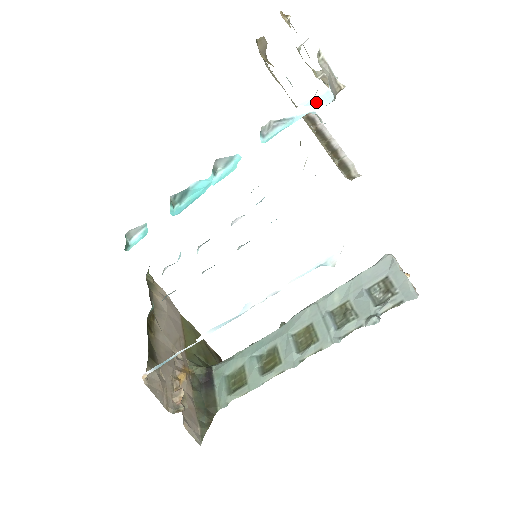
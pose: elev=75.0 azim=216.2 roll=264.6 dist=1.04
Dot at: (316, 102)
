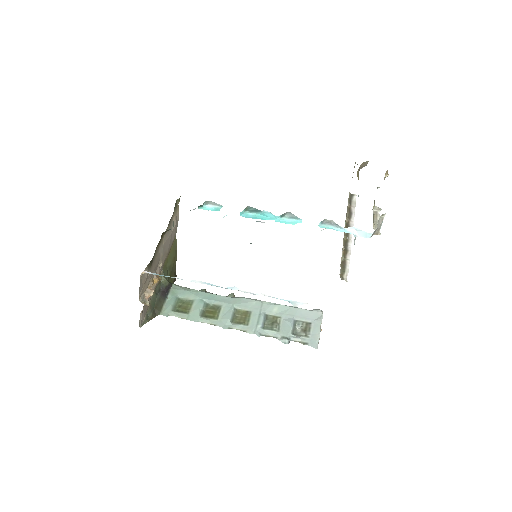
Dot at: (361, 232)
